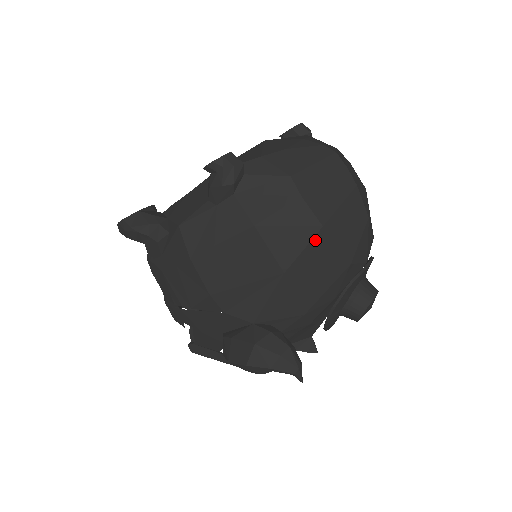
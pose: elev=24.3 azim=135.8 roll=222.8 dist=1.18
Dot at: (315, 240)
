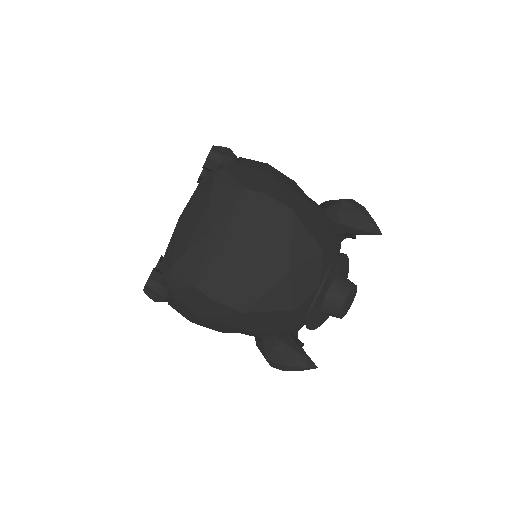
Dot at: (247, 317)
